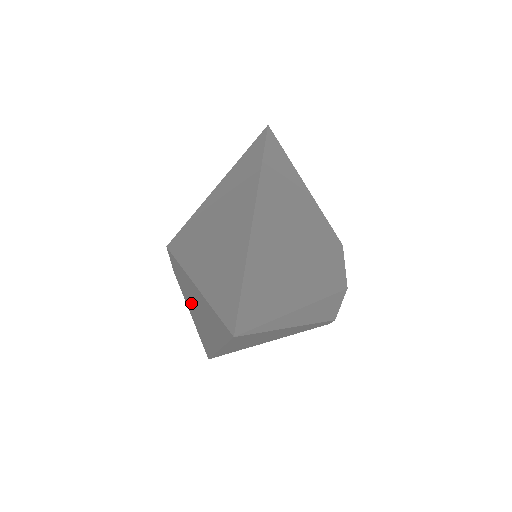
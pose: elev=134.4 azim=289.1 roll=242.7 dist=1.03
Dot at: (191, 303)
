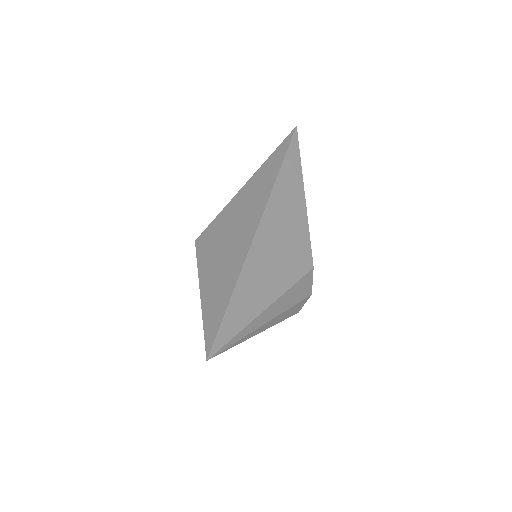
Dot at: occluded
